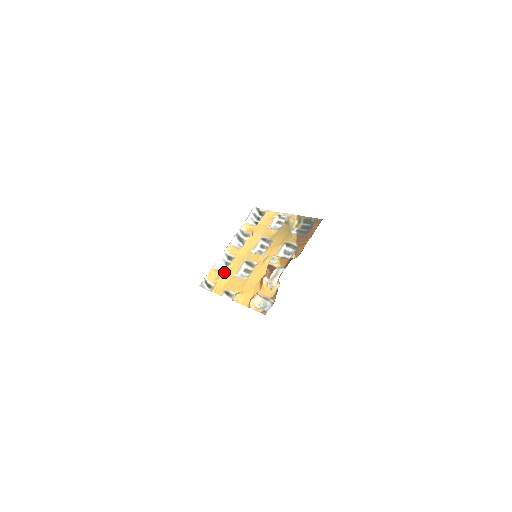
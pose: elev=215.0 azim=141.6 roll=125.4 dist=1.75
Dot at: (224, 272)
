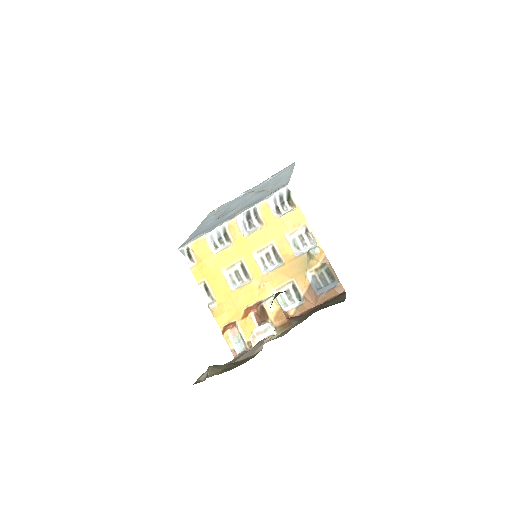
Dot at: (213, 256)
